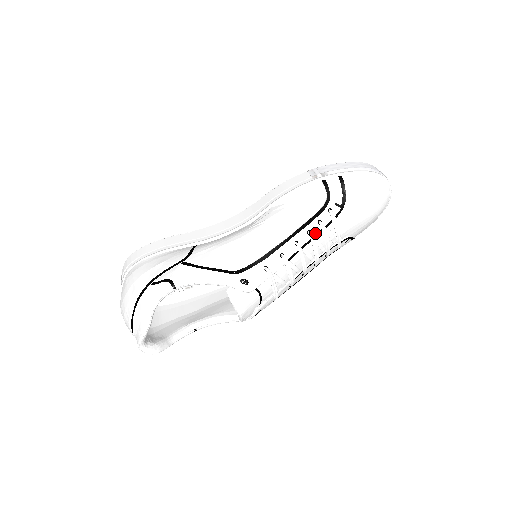
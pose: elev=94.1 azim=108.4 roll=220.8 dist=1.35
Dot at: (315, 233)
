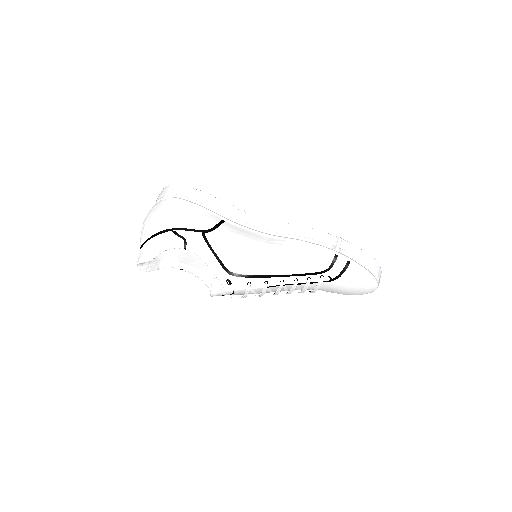
Dot at: (300, 282)
